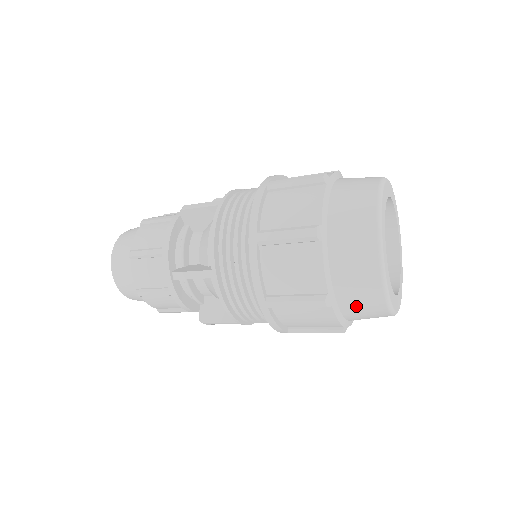
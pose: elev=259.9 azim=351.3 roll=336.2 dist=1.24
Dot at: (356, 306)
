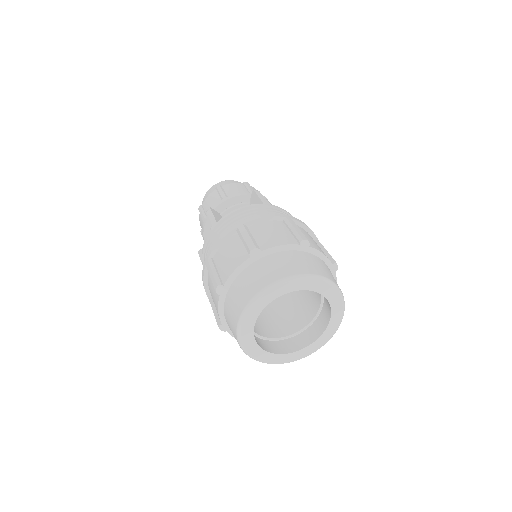
Dot at: (229, 313)
